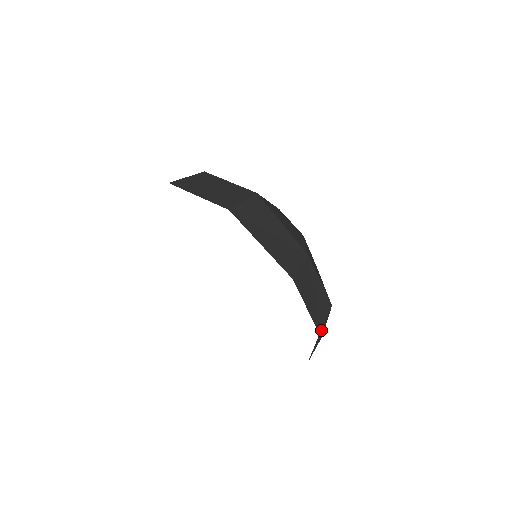
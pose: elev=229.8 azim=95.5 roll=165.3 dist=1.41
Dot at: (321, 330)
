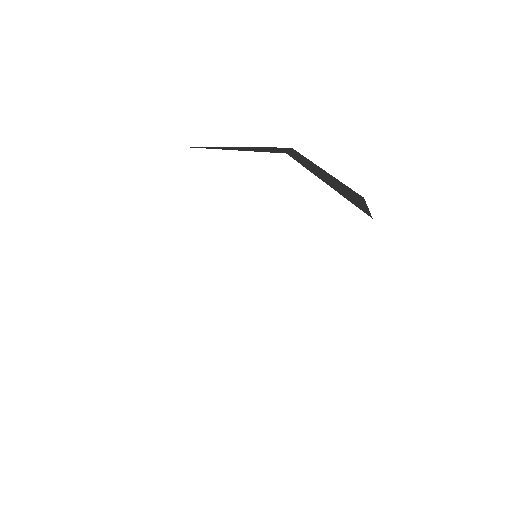
Dot at: (295, 158)
